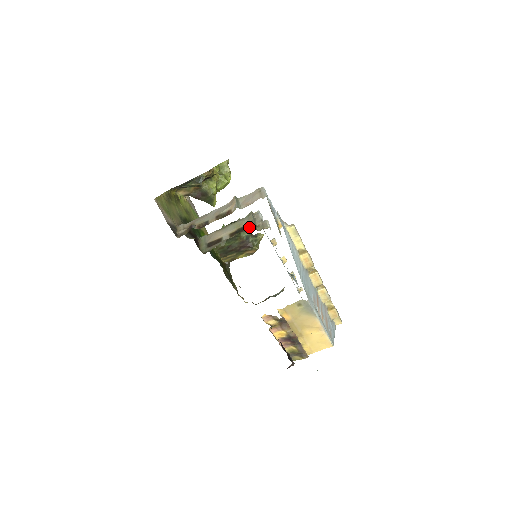
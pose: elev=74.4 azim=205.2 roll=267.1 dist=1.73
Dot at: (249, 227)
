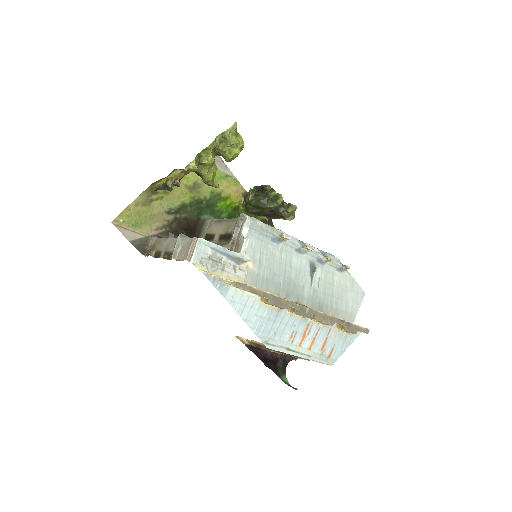
Dot at: (230, 240)
